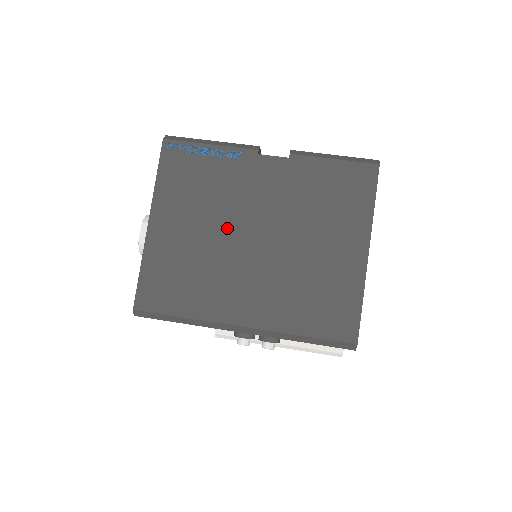
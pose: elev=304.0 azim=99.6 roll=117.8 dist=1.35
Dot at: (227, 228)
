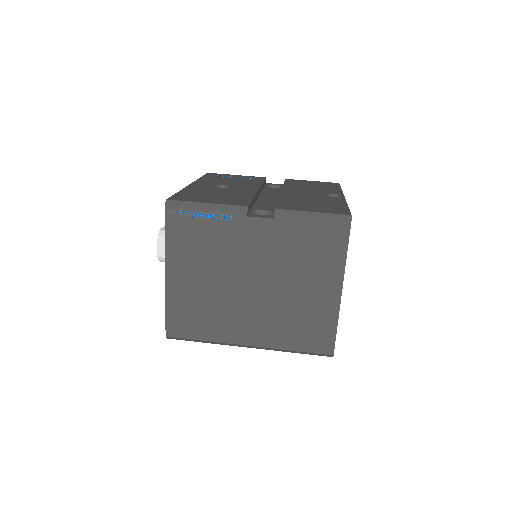
Dot at: (228, 277)
